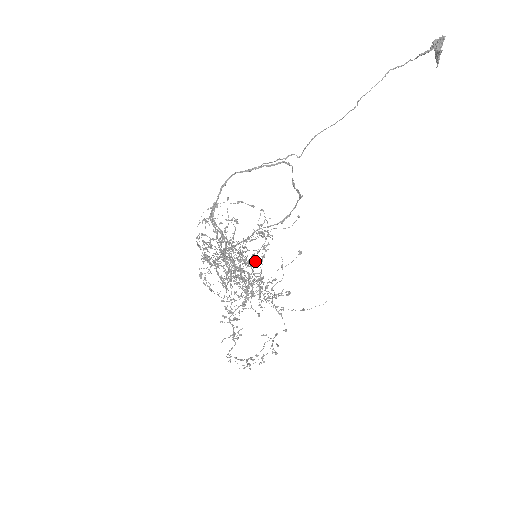
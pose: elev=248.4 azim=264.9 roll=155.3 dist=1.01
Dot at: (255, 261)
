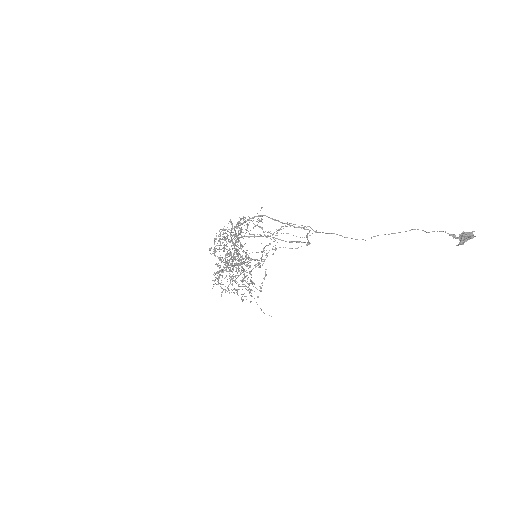
Dot at: occluded
